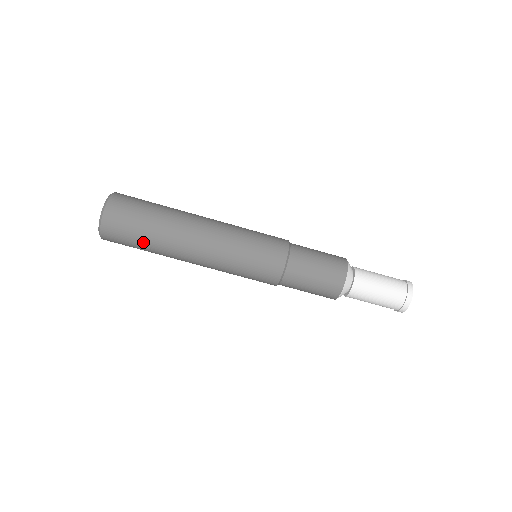
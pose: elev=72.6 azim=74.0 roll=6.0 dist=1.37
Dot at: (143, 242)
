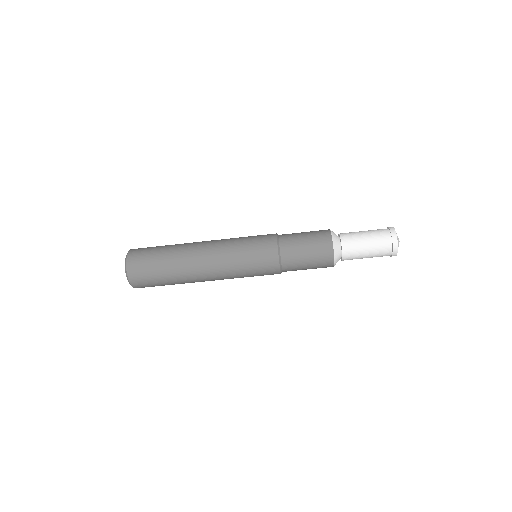
Dot at: (162, 271)
